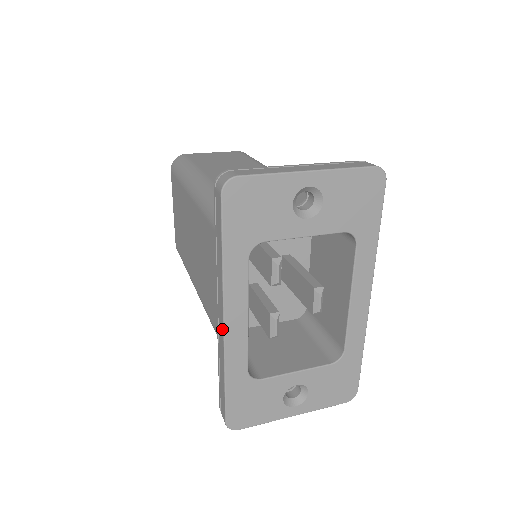
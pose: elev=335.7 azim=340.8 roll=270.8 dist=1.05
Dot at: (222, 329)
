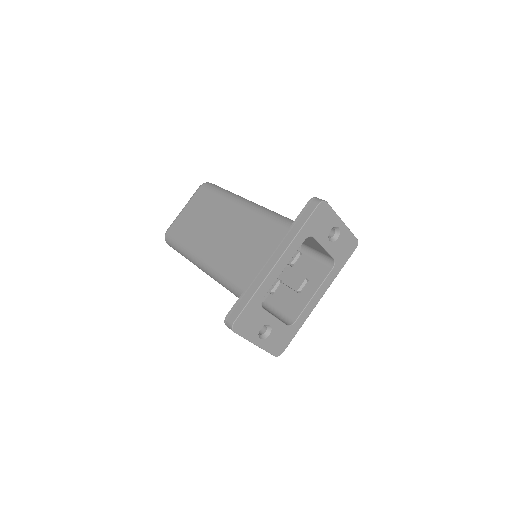
Dot at: (272, 266)
